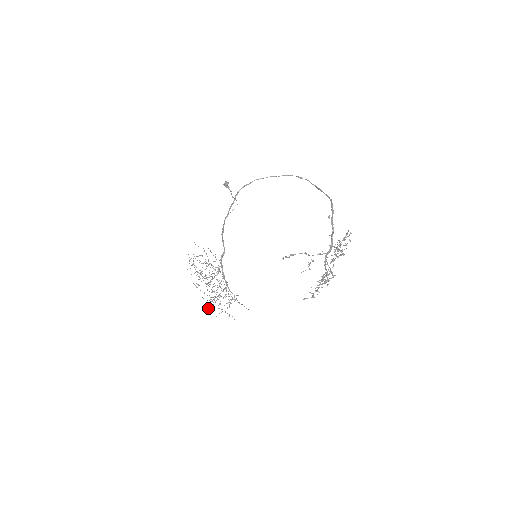
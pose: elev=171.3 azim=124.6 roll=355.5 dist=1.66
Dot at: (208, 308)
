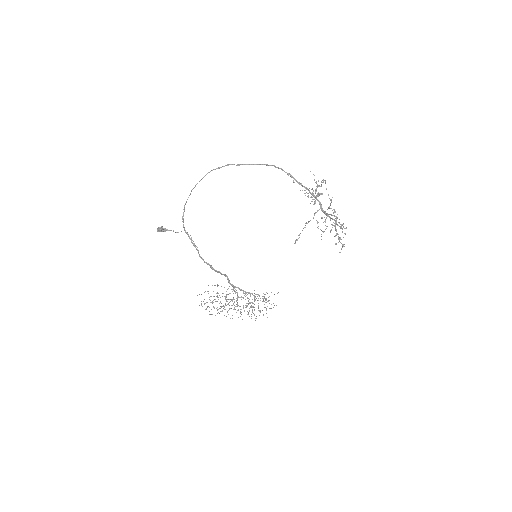
Dot at: occluded
